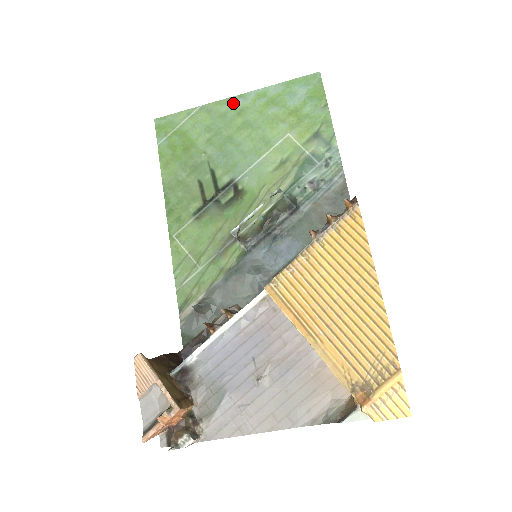
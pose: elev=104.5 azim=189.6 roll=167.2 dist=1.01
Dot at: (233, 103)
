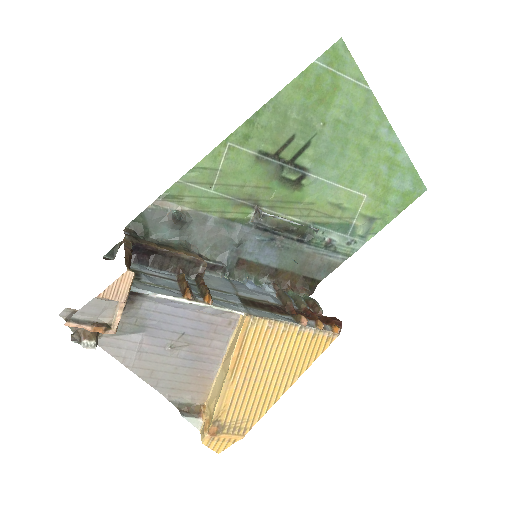
Dot at: (382, 124)
